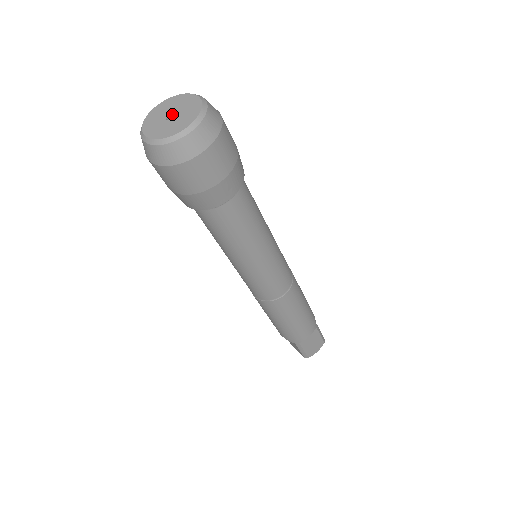
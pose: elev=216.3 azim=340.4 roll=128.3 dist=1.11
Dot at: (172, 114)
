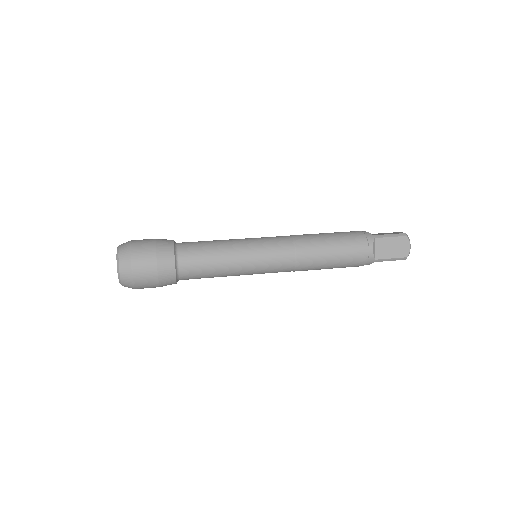
Dot at: occluded
